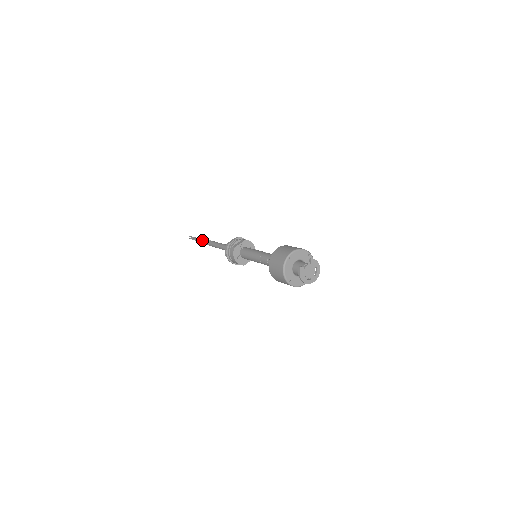
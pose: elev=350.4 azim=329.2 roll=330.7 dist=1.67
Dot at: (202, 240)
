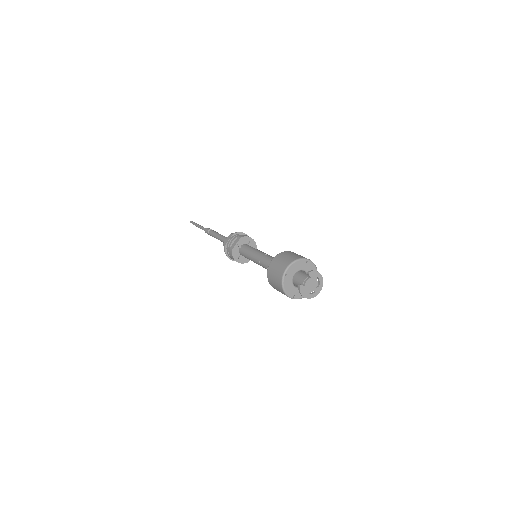
Dot at: (202, 228)
